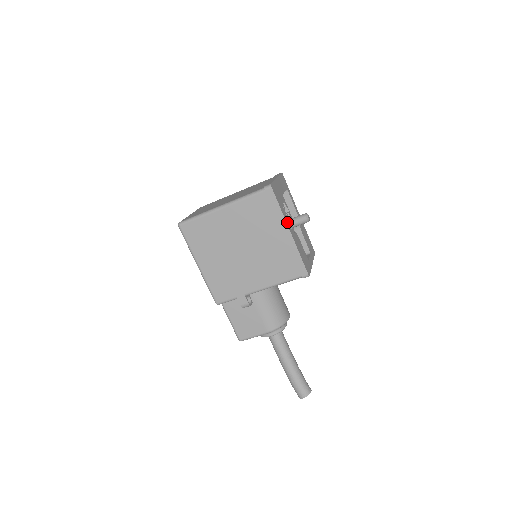
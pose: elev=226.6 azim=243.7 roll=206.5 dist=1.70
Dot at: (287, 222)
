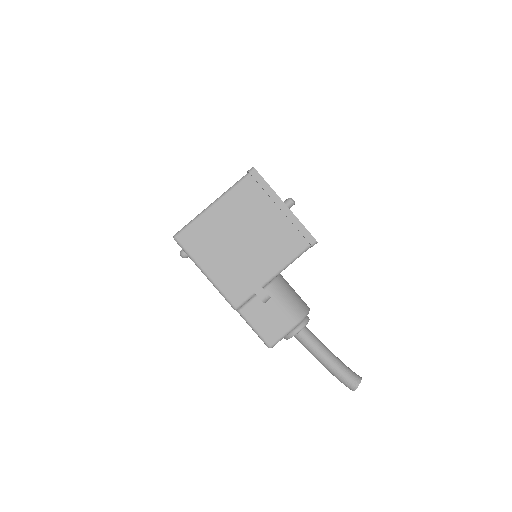
Dot at: (279, 198)
